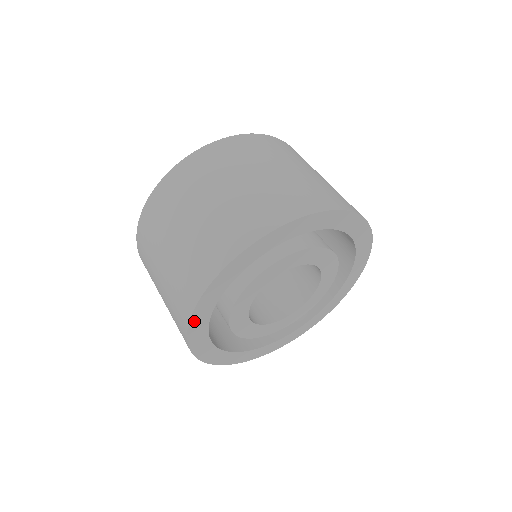
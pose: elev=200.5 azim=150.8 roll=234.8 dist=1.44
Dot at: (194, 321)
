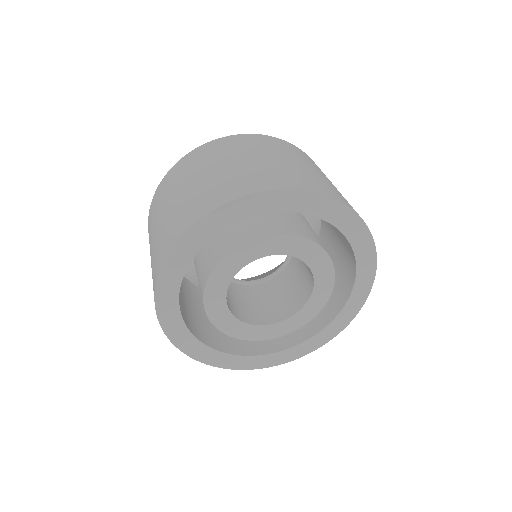
Dot at: (167, 269)
